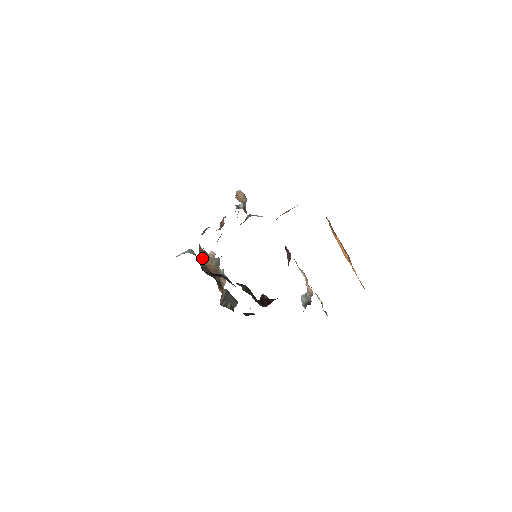
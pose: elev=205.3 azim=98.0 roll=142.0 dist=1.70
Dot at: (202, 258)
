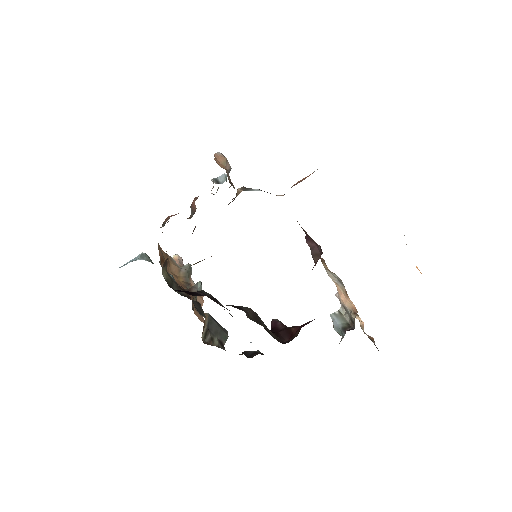
Dot at: occluded
